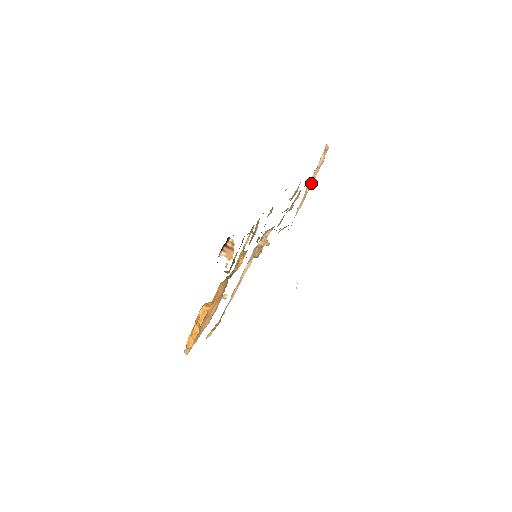
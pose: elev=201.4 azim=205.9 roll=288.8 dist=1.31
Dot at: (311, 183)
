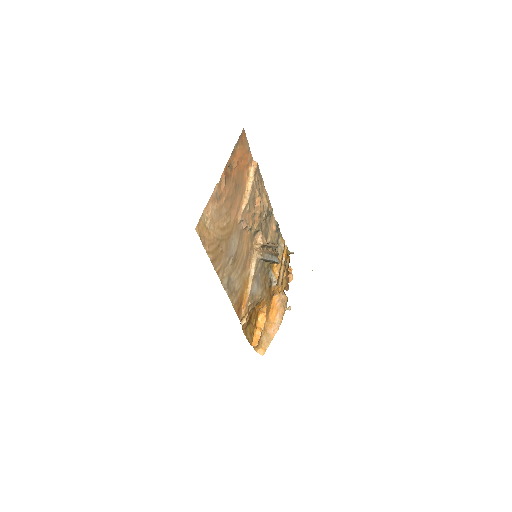
Dot at: (249, 189)
